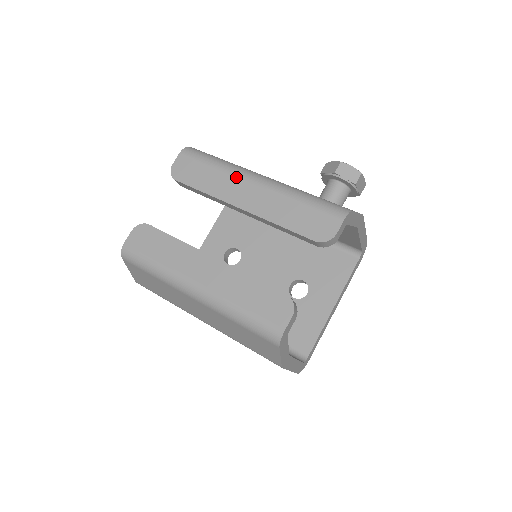
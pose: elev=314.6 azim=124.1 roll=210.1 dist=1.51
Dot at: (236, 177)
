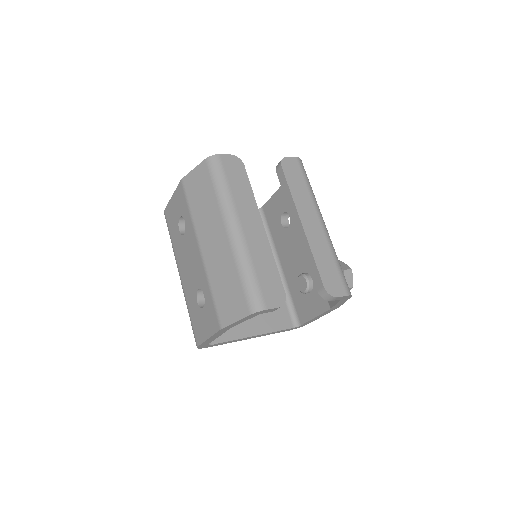
Dot at: (314, 207)
